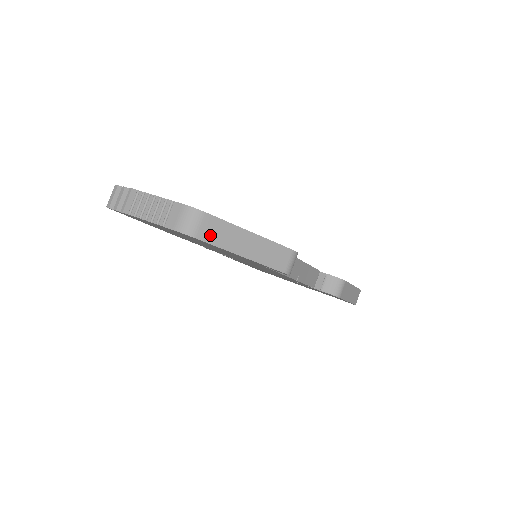
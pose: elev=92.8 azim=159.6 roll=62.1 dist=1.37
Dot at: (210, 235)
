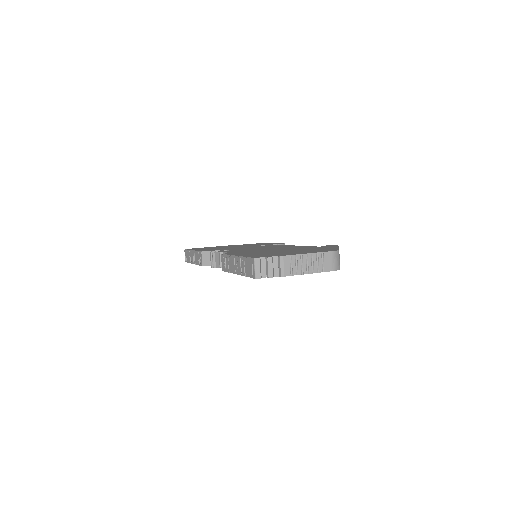
Dot at: occluded
